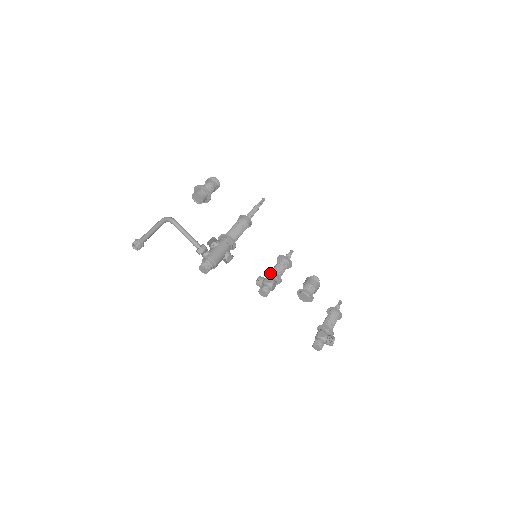
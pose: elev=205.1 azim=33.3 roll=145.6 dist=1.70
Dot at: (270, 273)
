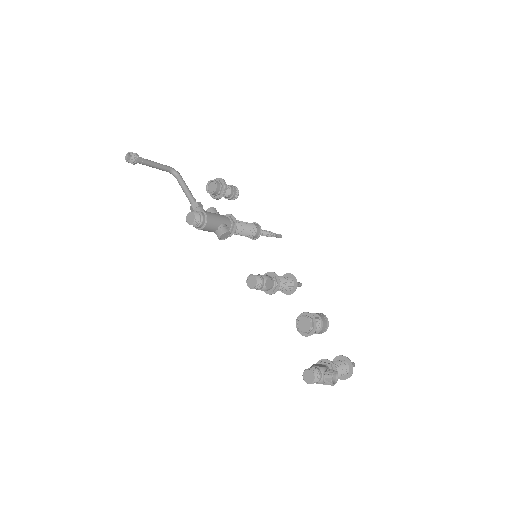
Dot at: (268, 274)
